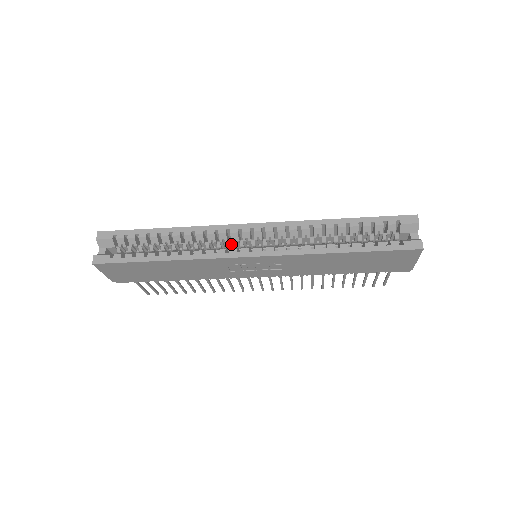
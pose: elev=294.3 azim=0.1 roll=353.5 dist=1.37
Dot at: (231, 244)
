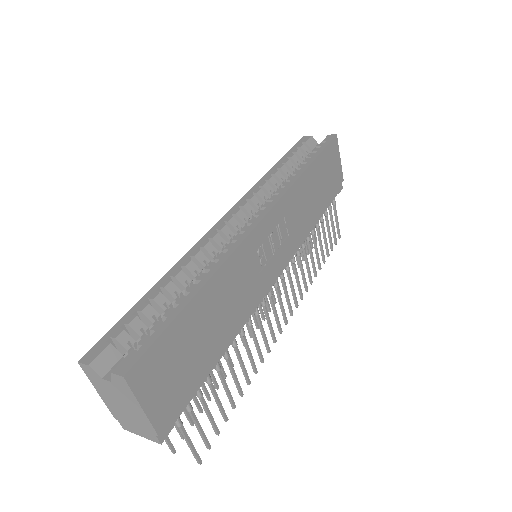
Dot at: occluded
